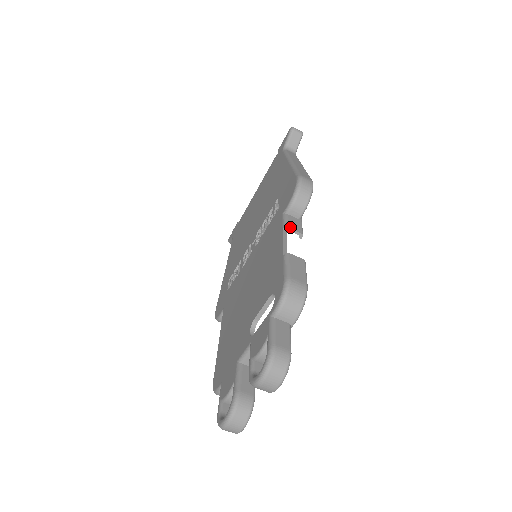
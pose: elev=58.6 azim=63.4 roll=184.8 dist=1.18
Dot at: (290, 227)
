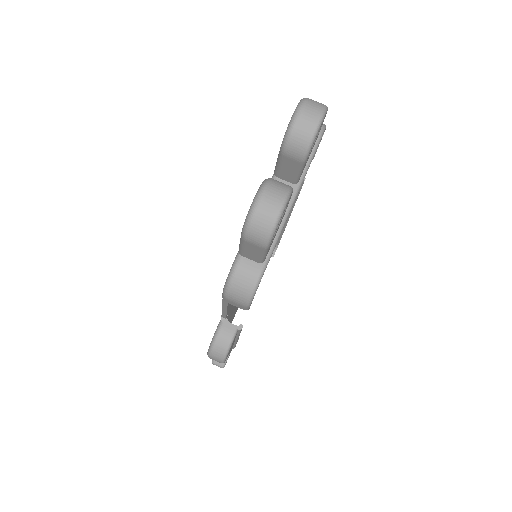
Dot at: occluded
